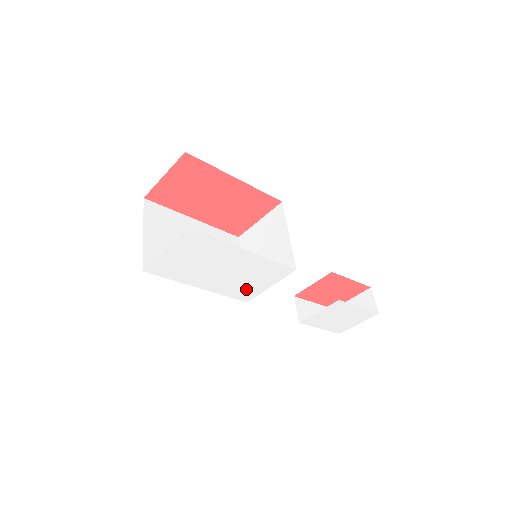
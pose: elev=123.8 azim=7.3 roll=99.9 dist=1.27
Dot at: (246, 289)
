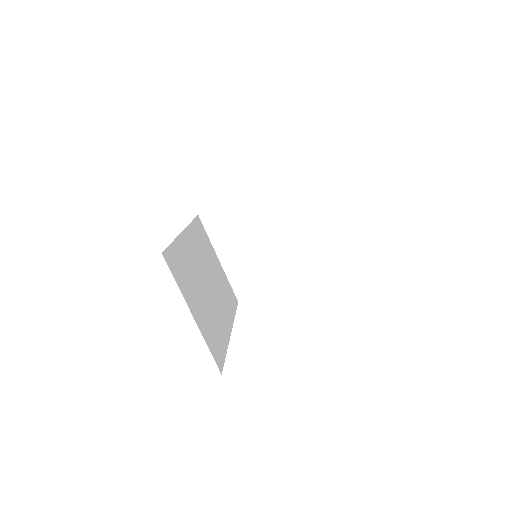
Dot at: occluded
